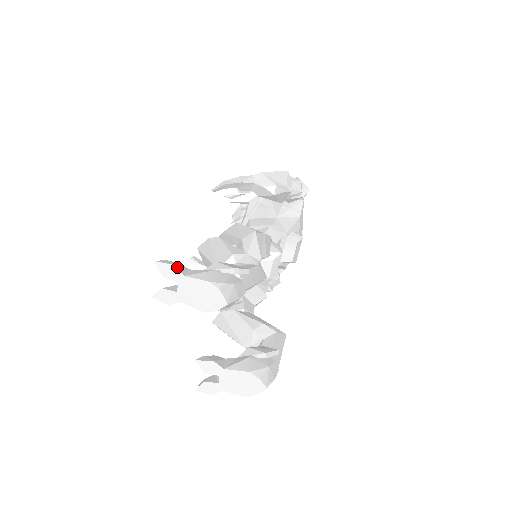
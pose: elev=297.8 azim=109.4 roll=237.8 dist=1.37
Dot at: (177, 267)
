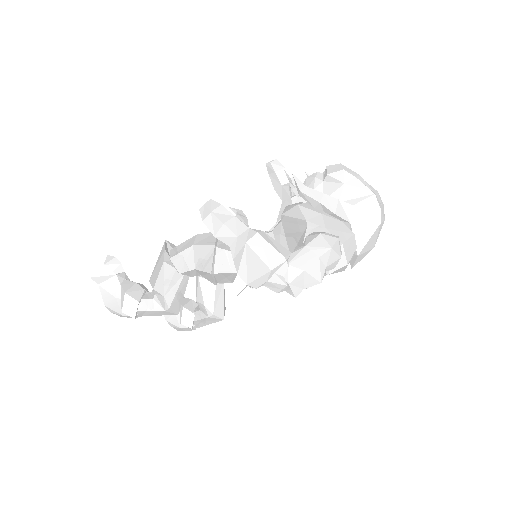
Dot at: (94, 278)
